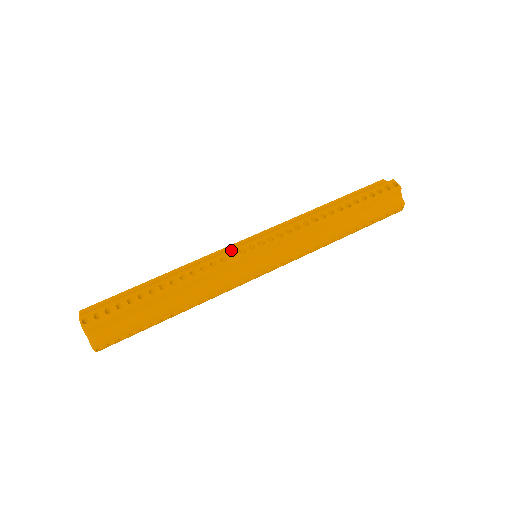
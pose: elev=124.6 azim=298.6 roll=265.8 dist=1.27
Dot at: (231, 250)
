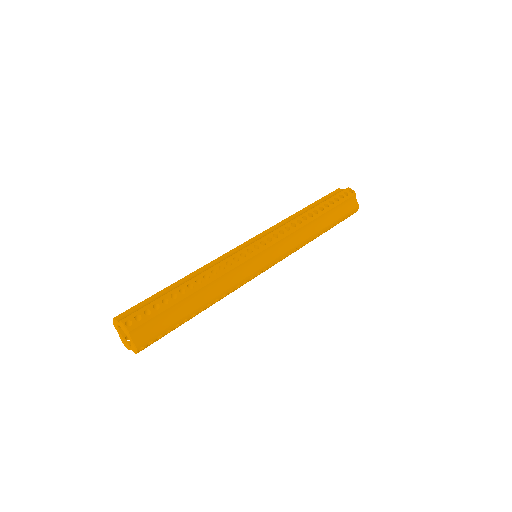
Dot at: (240, 251)
